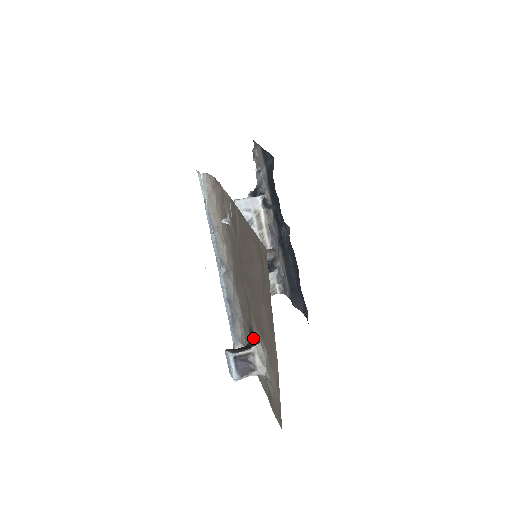
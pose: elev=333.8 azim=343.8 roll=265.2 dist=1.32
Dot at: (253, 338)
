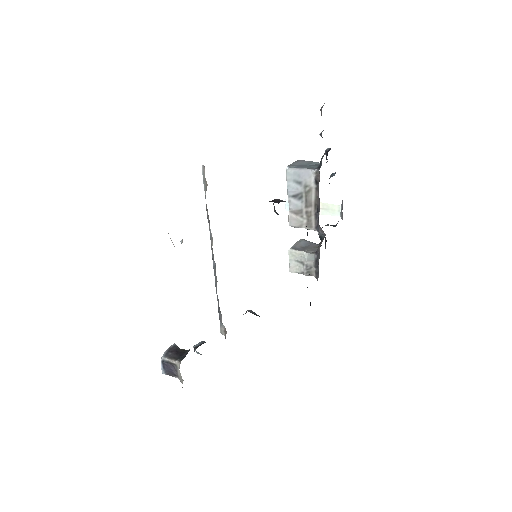
Dot at: (189, 349)
